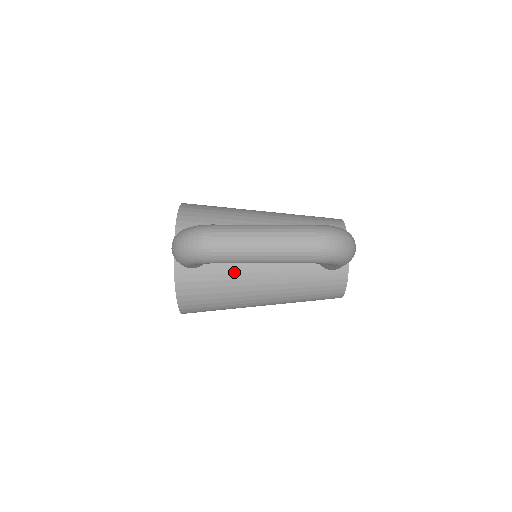
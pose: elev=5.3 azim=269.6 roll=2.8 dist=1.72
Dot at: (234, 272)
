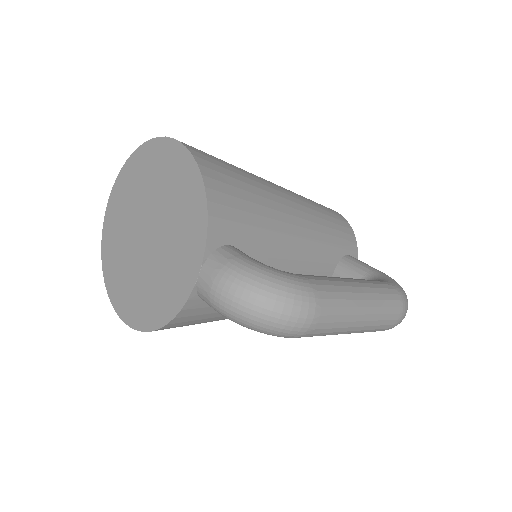
Dot at: occluded
